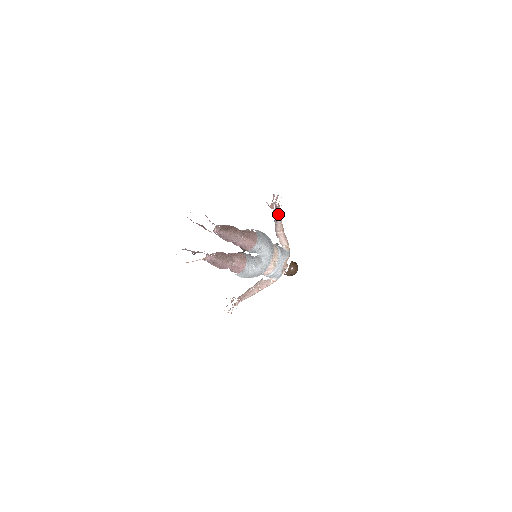
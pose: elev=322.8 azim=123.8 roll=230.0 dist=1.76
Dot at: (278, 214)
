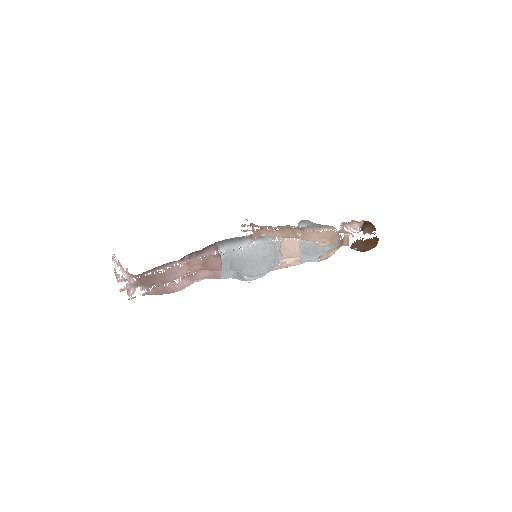
Dot at: (266, 235)
